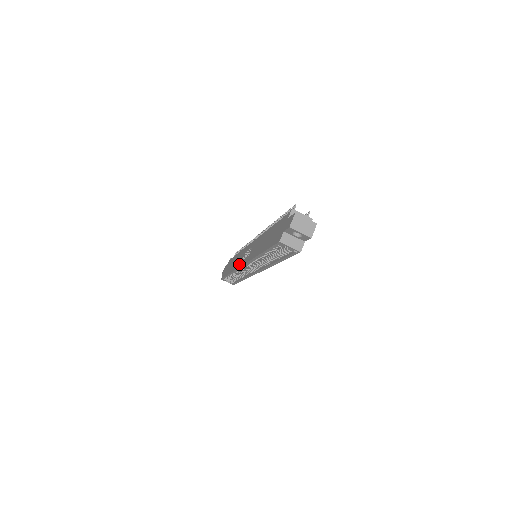
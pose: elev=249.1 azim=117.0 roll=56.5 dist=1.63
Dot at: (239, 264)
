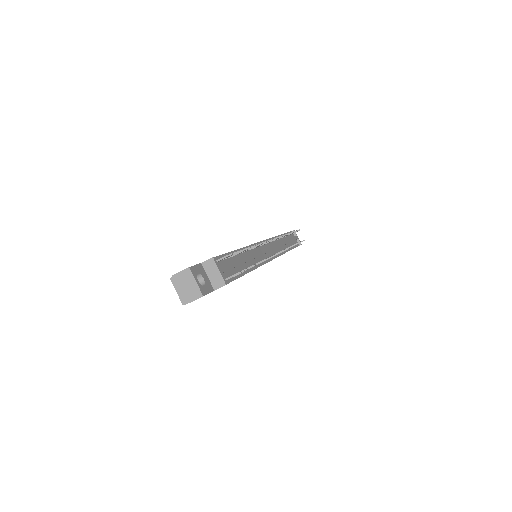
Dot at: occluded
